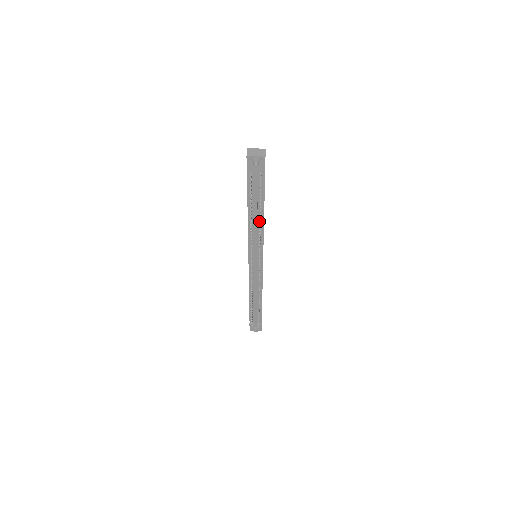
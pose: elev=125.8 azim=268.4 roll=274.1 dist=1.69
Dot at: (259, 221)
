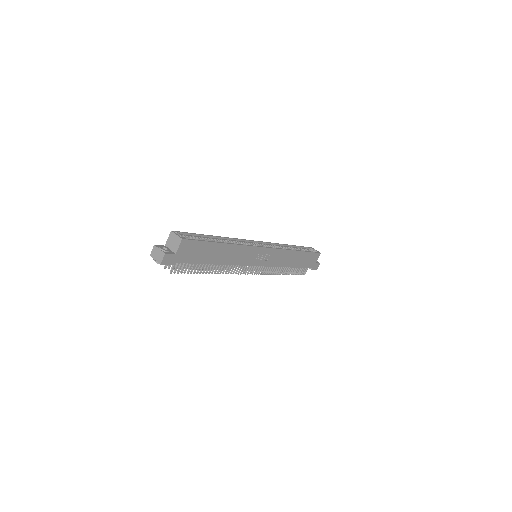
Dot at: occluded
